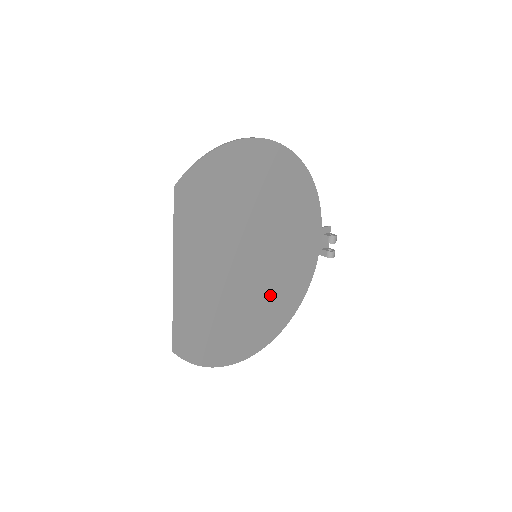
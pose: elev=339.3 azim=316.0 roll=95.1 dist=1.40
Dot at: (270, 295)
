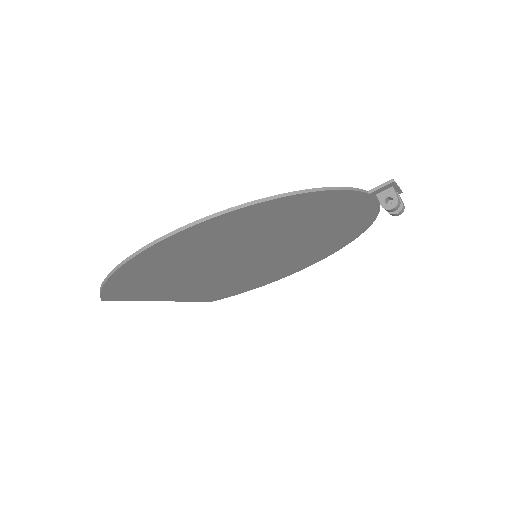
Dot at: (305, 250)
